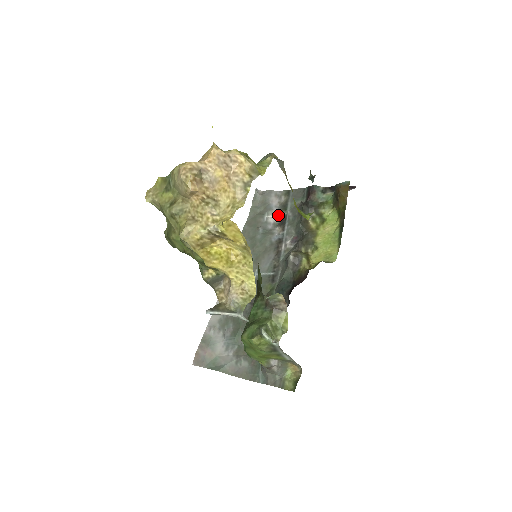
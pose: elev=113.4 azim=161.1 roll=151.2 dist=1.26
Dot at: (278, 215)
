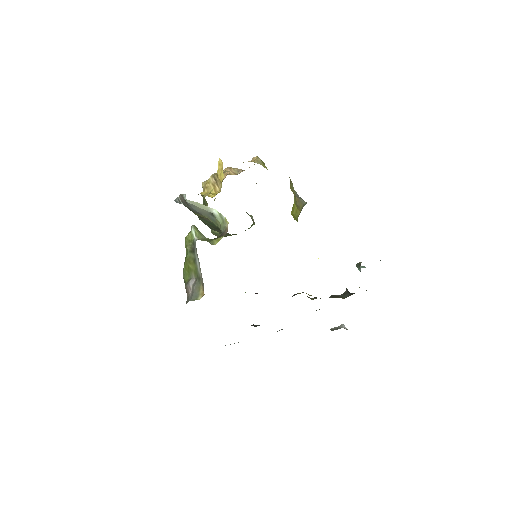
Dot at: occluded
